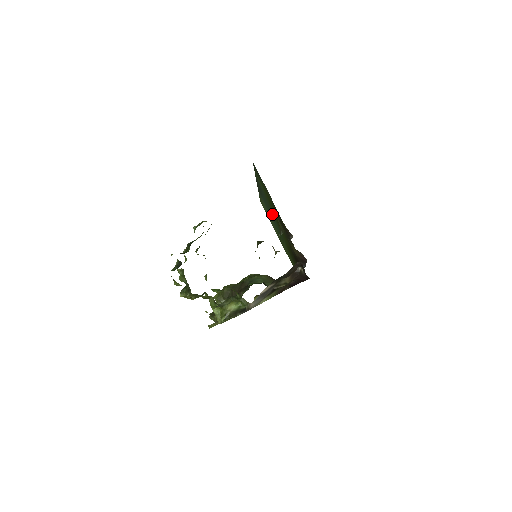
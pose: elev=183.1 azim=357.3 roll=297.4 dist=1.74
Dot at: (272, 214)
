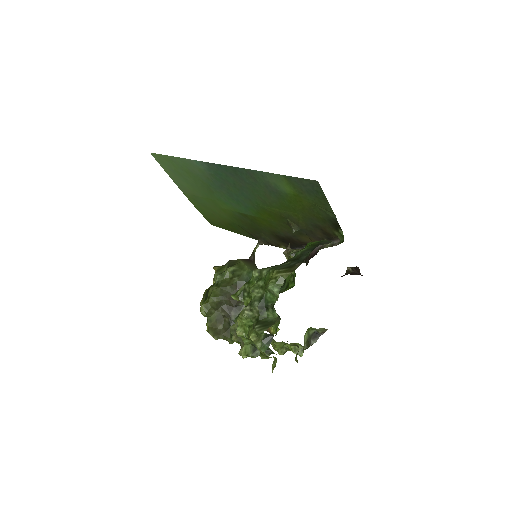
Dot at: (250, 197)
